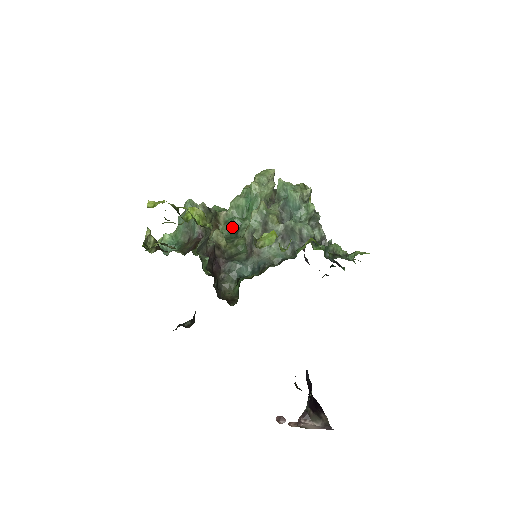
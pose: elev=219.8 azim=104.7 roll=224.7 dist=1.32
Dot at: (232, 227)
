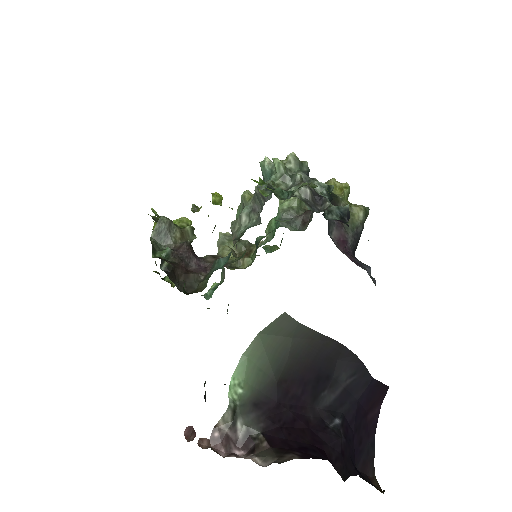
Dot at: (256, 247)
